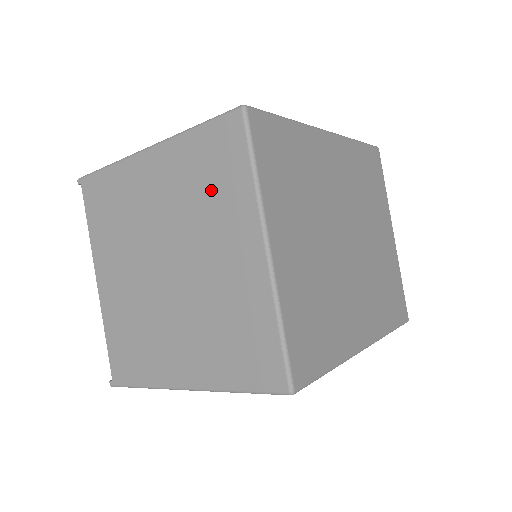
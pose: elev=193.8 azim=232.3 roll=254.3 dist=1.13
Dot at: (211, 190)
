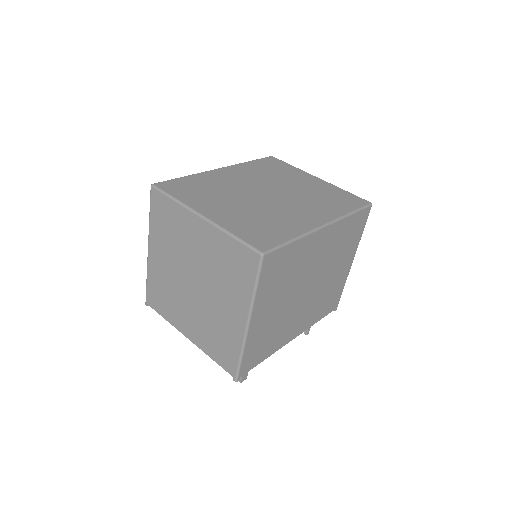
Dot at: (172, 228)
